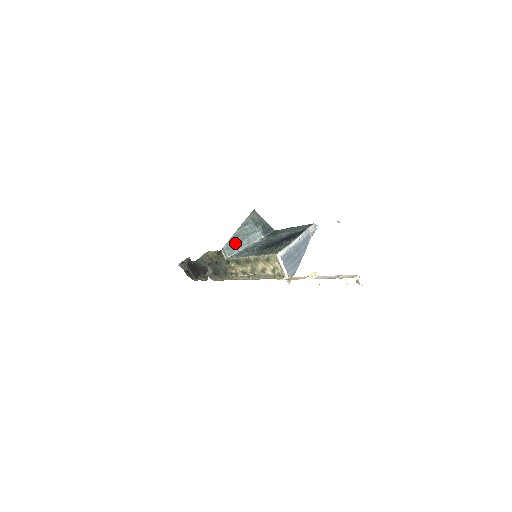
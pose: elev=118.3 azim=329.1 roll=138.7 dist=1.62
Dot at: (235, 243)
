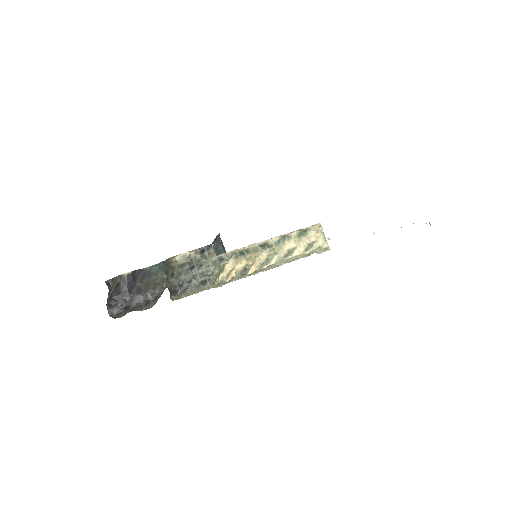
Dot at: (216, 249)
